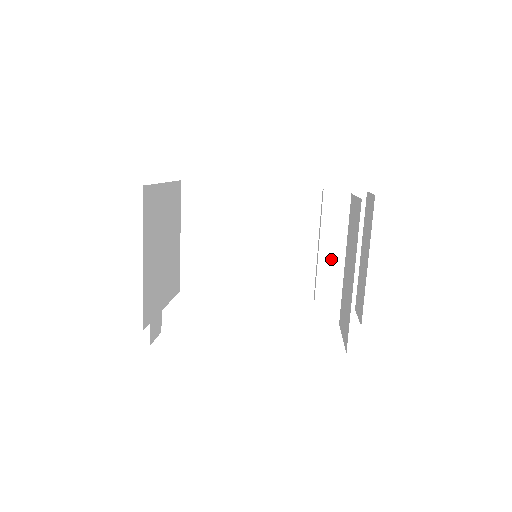
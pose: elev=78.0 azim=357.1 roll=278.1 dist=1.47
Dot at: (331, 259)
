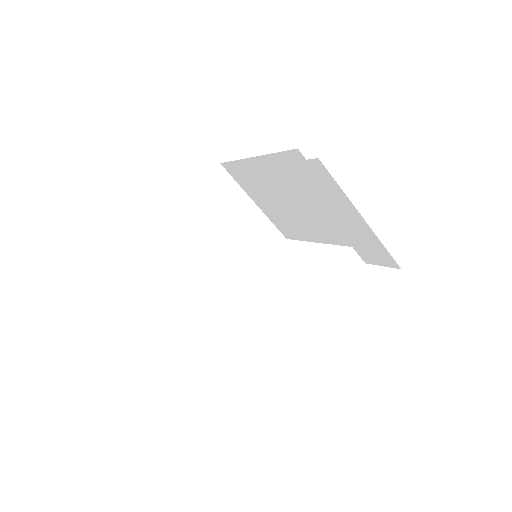
Dot at: (344, 224)
